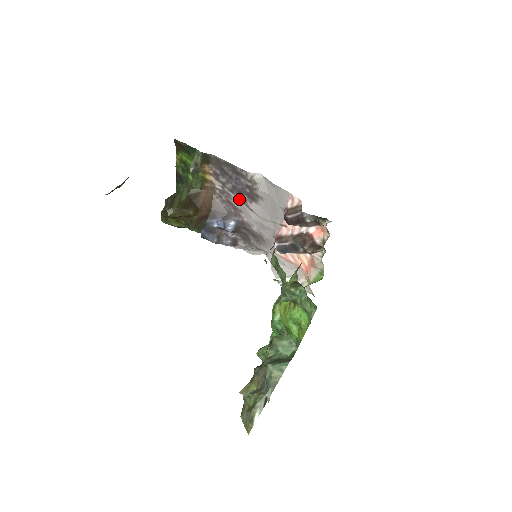
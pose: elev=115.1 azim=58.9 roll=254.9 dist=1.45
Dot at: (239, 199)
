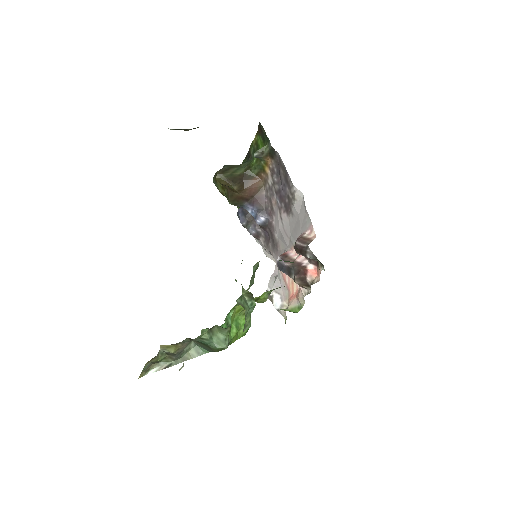
Dot at: (278, 203)
